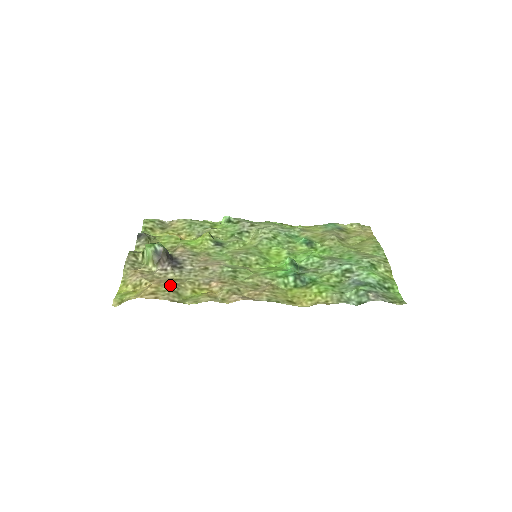
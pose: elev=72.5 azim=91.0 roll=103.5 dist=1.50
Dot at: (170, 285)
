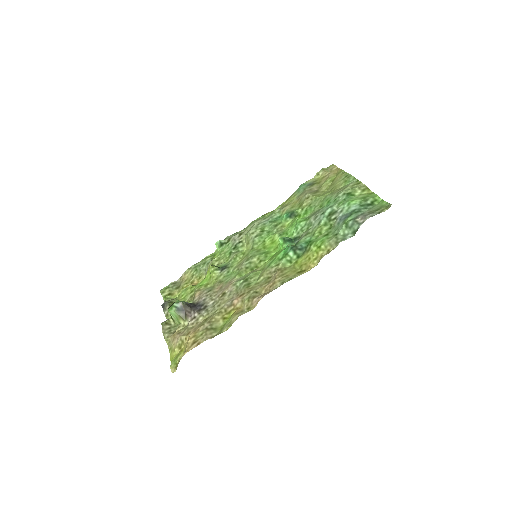
Dot at: (203, 327)
